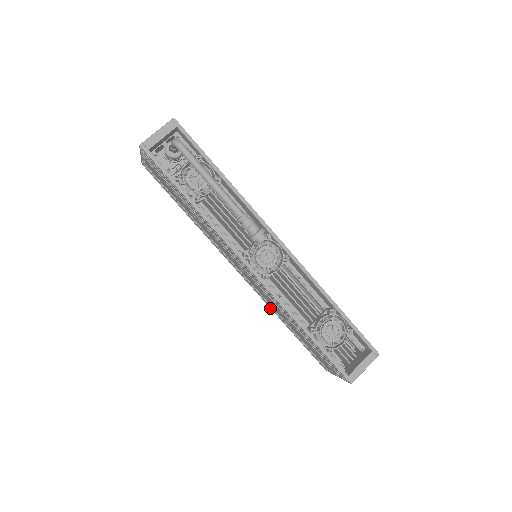
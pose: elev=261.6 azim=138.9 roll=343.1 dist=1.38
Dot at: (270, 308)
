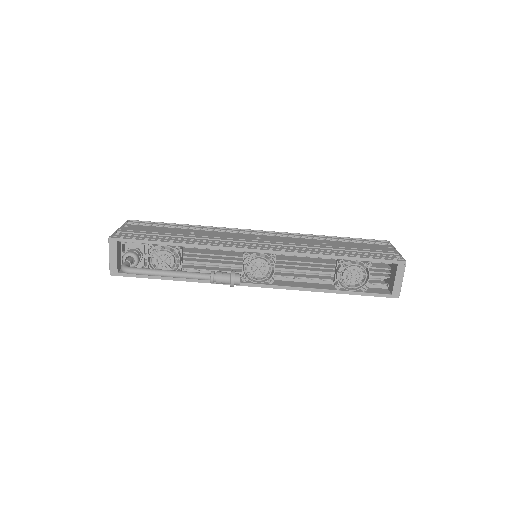
Dot at: occluded
